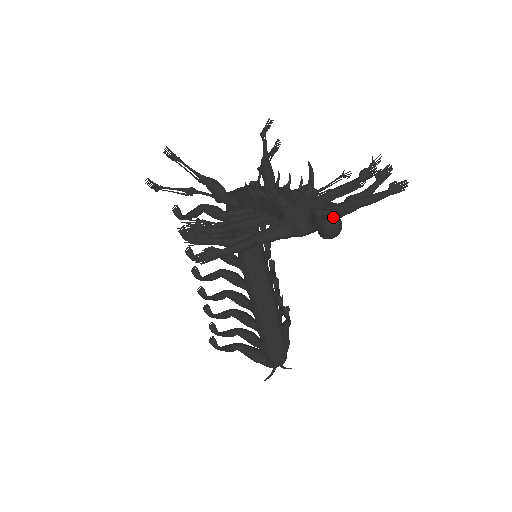
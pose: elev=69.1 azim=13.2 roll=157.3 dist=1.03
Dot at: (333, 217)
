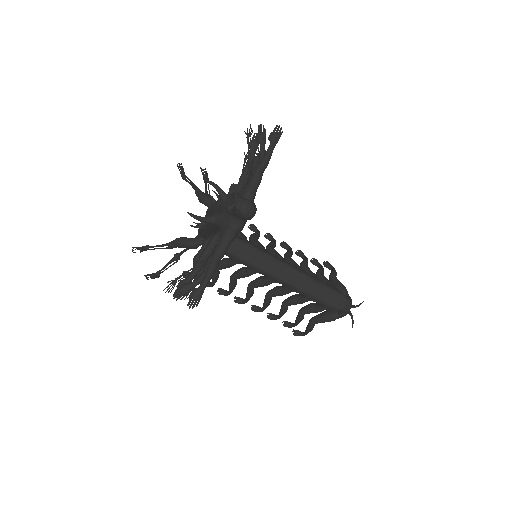
Dot at: (240, 203)
